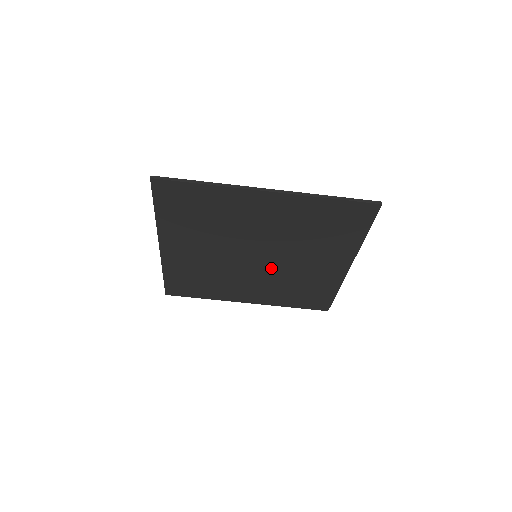
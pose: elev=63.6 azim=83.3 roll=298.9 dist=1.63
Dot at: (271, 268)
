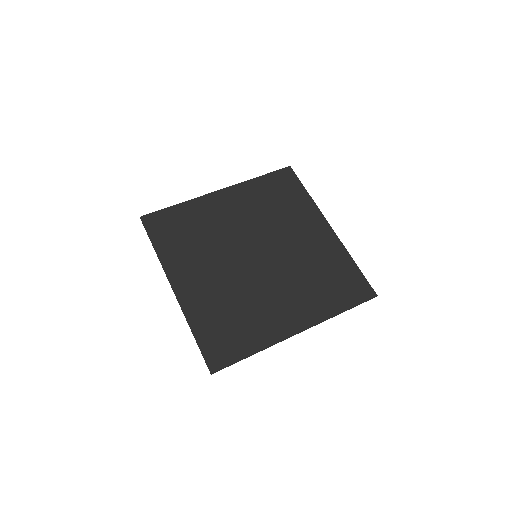
Dot at: (249, 274)
